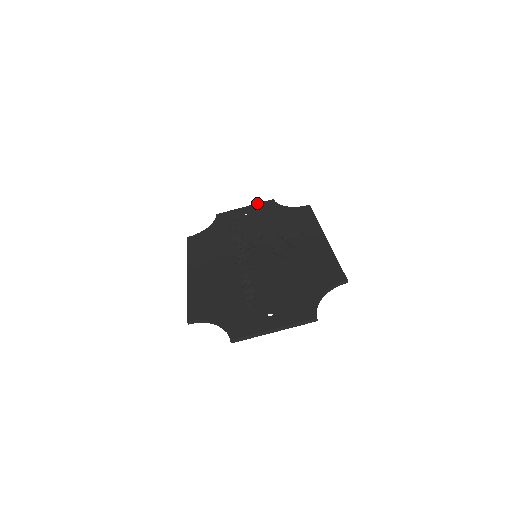
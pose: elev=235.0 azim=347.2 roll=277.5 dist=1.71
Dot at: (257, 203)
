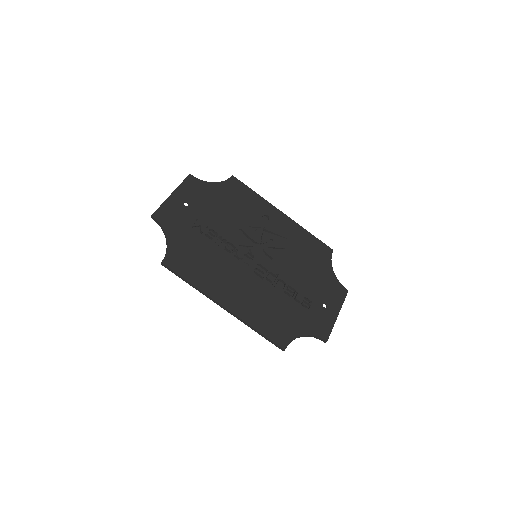
Dot at: (180, 185)
